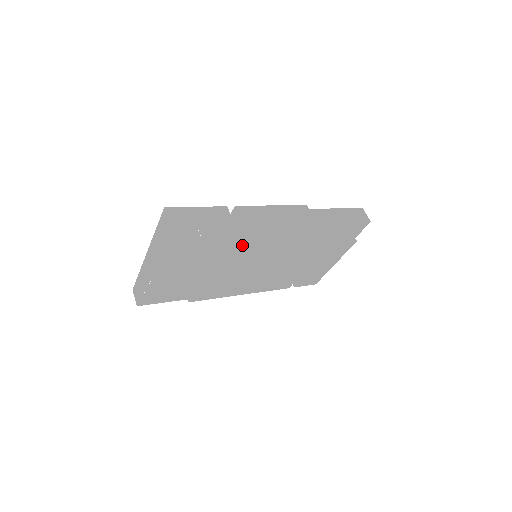
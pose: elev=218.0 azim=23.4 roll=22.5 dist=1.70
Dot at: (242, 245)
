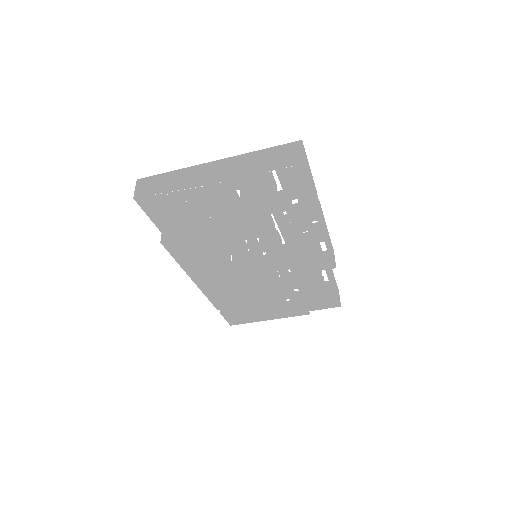
Dot at: (283, 235)
